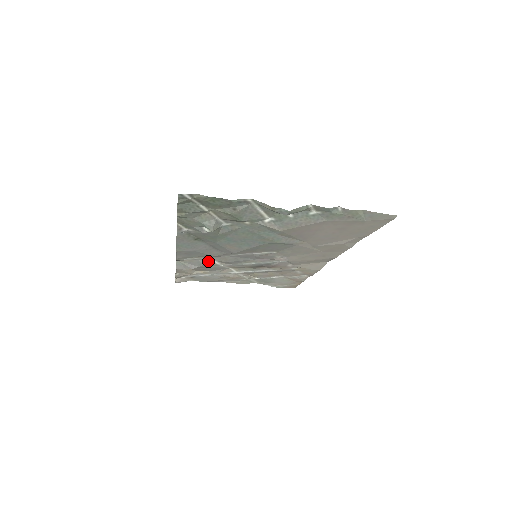
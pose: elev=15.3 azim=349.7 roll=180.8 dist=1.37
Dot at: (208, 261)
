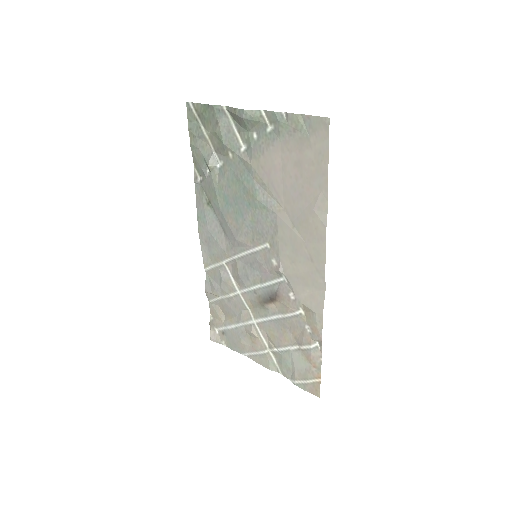
Dot at: (227, 275)
